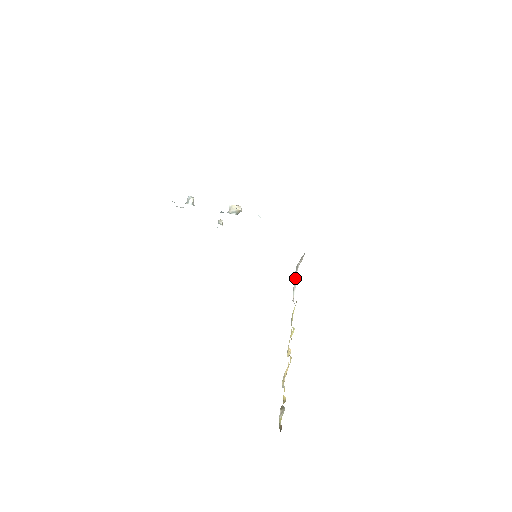
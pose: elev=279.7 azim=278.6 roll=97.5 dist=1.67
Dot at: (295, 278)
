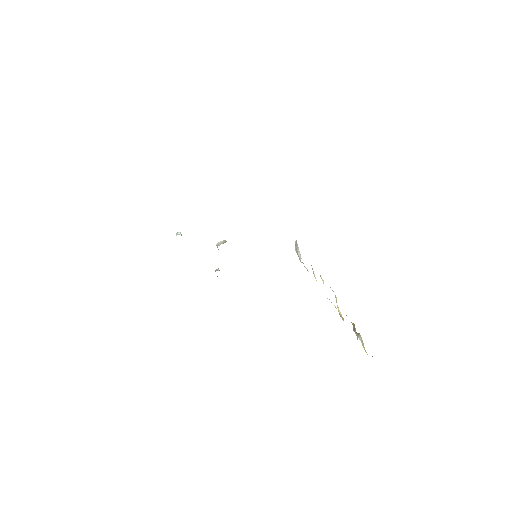
Dot at: occluded
